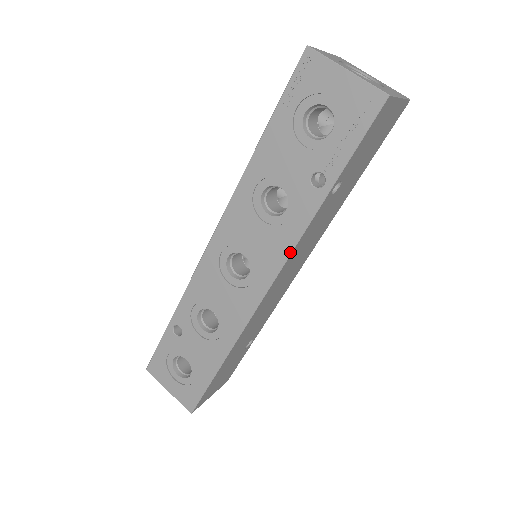
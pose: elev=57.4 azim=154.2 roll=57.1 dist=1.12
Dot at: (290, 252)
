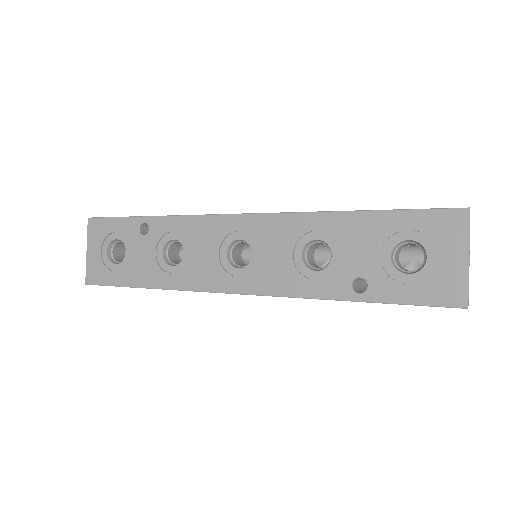
Dot at: occluded
